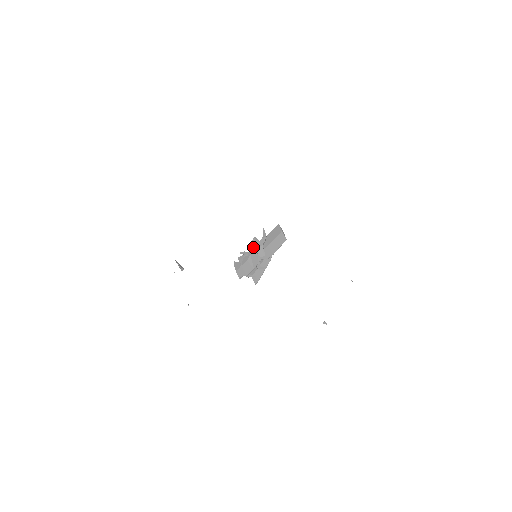
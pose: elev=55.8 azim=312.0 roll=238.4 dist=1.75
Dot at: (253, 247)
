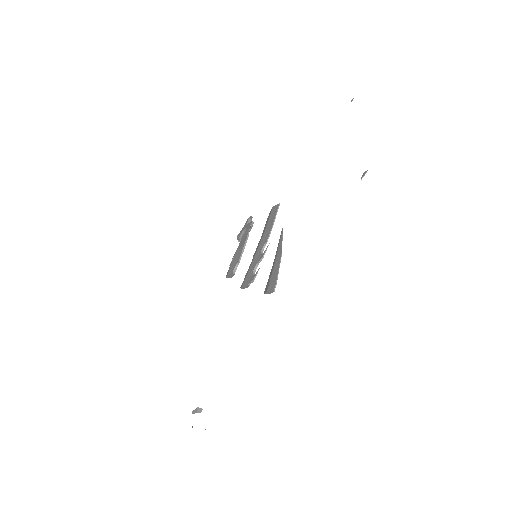
Dot at: (239, 235)
